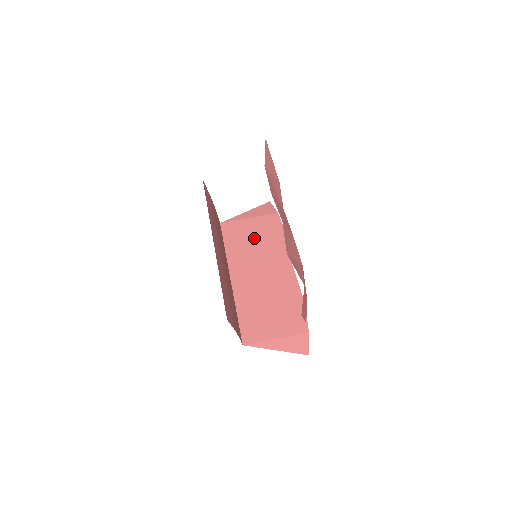
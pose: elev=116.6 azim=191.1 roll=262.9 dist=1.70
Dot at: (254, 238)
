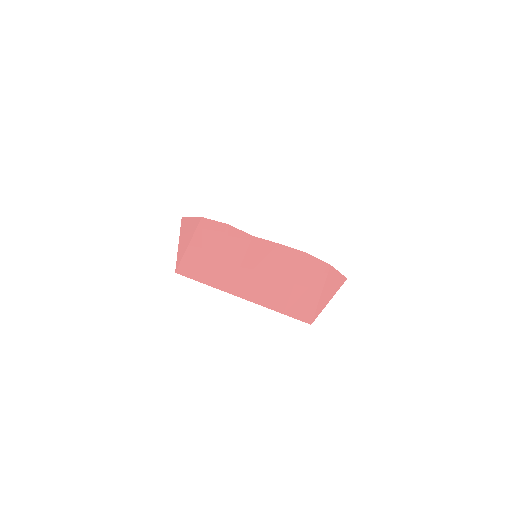
Dot at: (213, 253)
